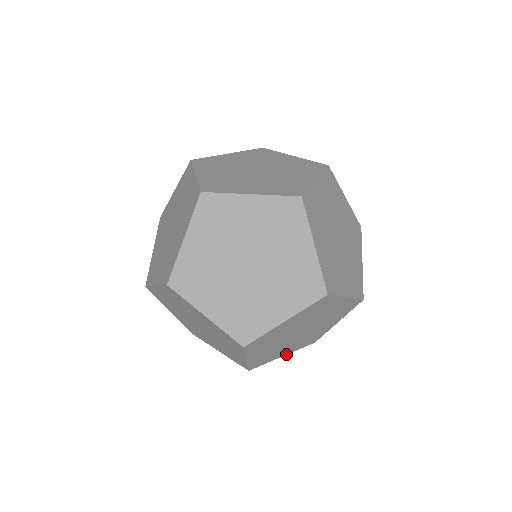
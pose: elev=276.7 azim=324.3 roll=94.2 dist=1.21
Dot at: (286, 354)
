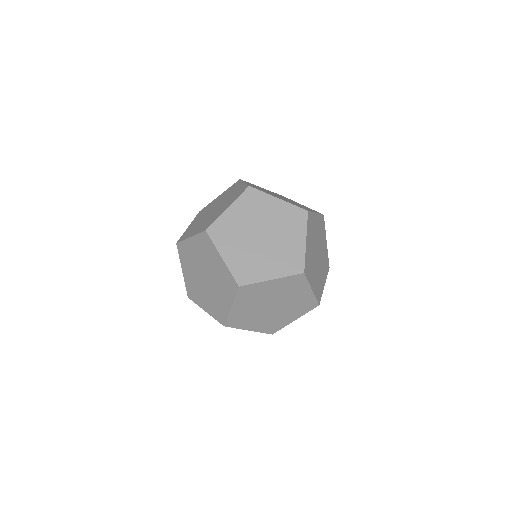
Dot at: occluded
